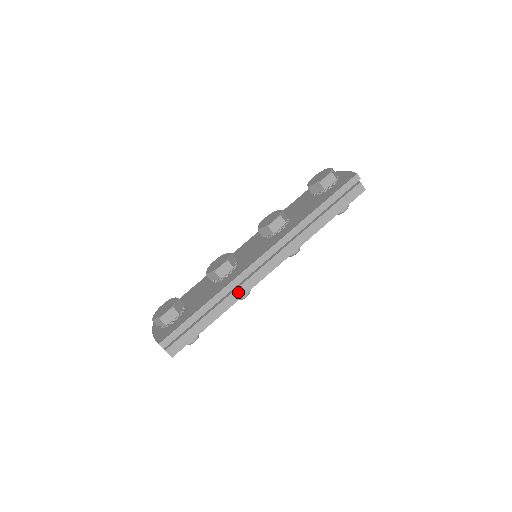
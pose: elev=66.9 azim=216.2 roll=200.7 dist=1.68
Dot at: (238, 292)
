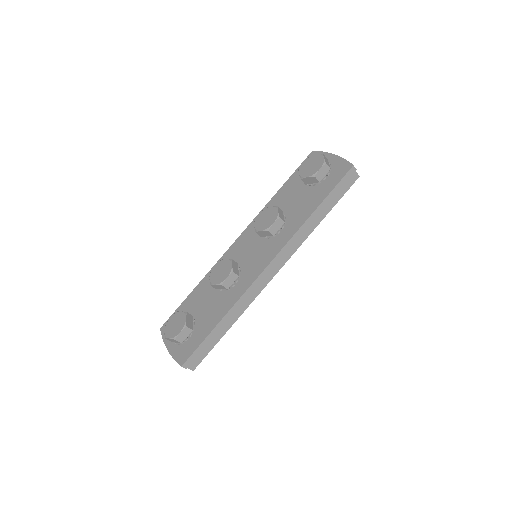
Dot at: (247, 300)
